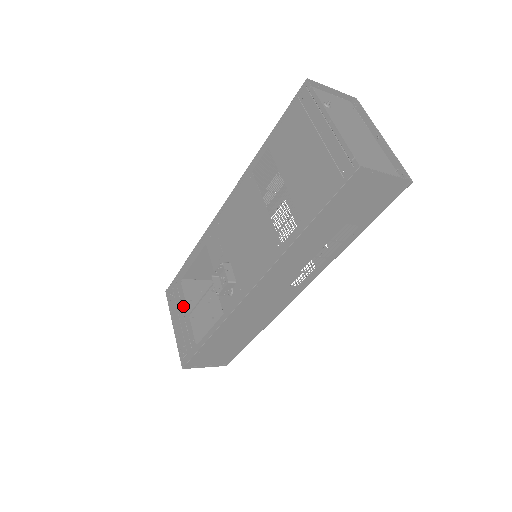
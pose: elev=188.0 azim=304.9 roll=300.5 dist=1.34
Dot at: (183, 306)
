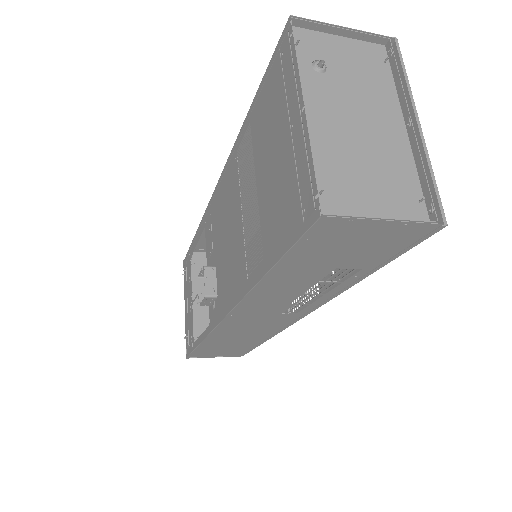
Dot at: (190, 289)
